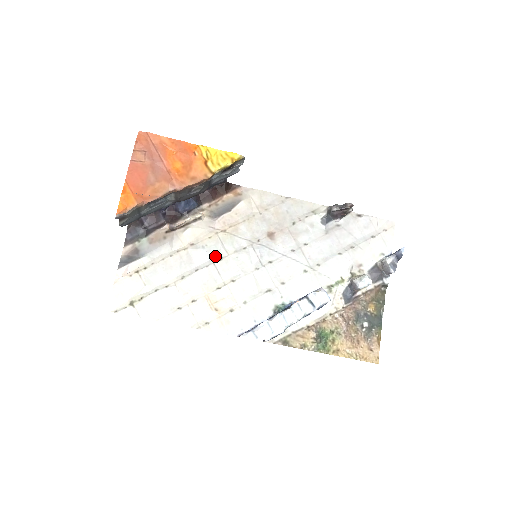
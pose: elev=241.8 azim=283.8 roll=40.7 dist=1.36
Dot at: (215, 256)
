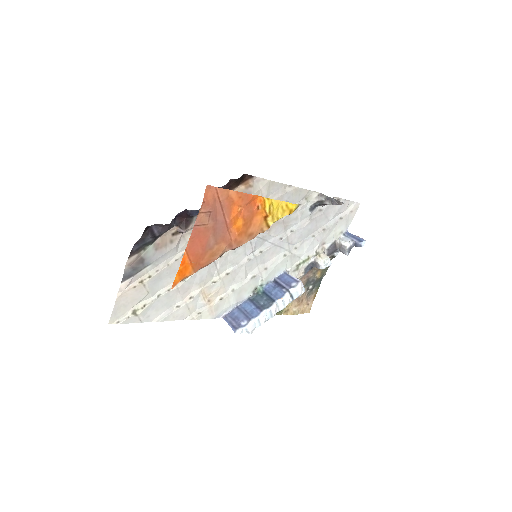
Dot at: occluded
